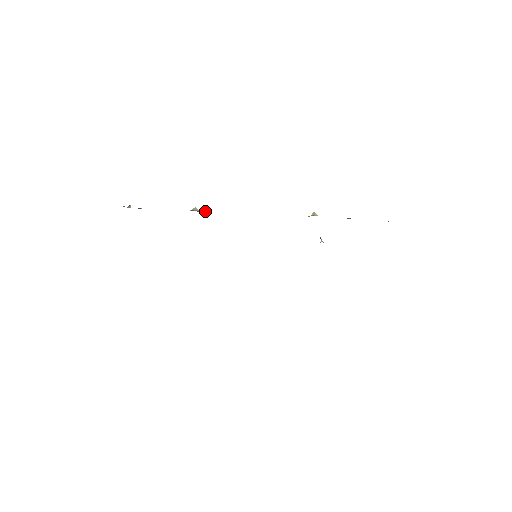
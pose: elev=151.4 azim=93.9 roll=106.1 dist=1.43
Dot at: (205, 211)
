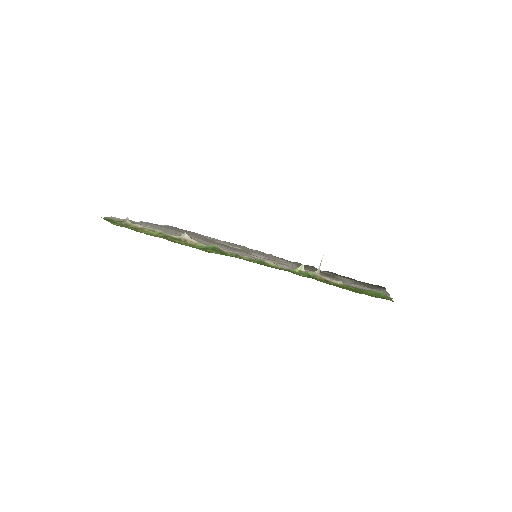
Dot at: (193, 241)
